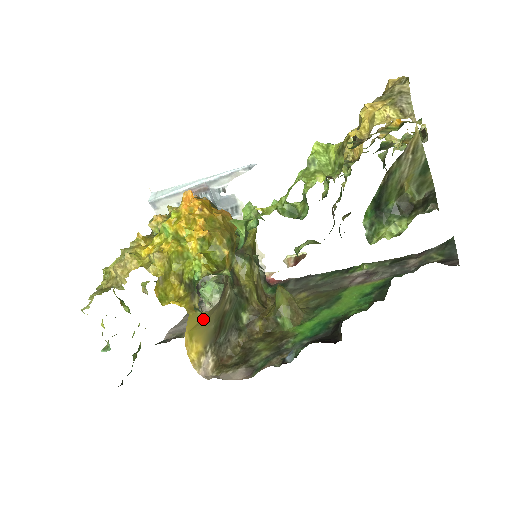
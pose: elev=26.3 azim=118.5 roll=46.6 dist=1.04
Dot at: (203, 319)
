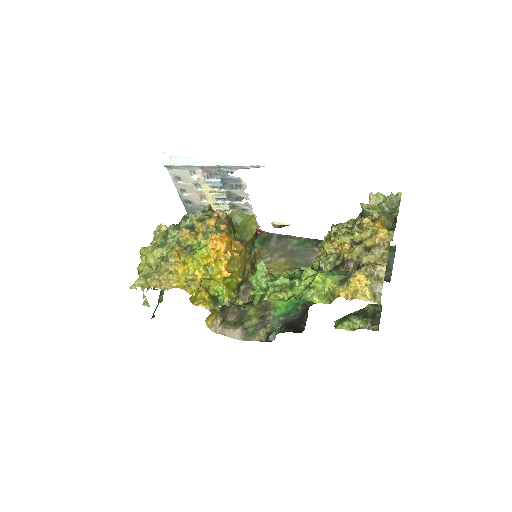
Dot at: occluded
